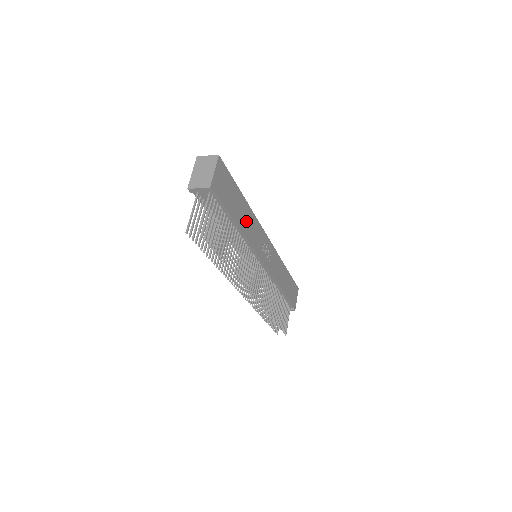
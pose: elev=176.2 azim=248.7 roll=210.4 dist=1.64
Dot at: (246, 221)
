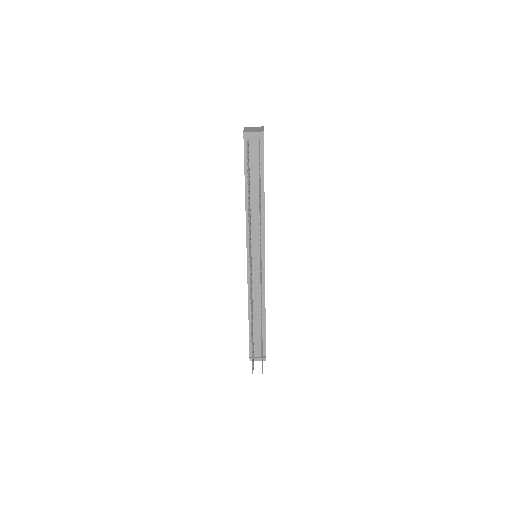
Dot at: occluded
